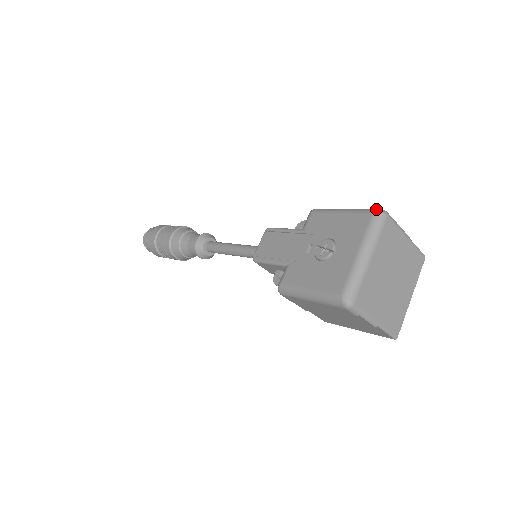
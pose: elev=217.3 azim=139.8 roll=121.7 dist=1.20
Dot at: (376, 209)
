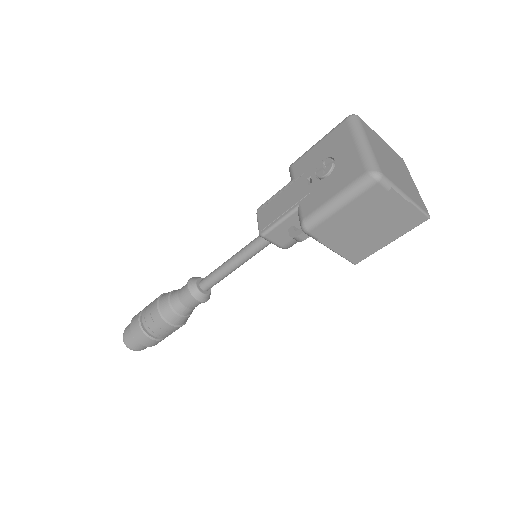
Dot at: (346, 117)
